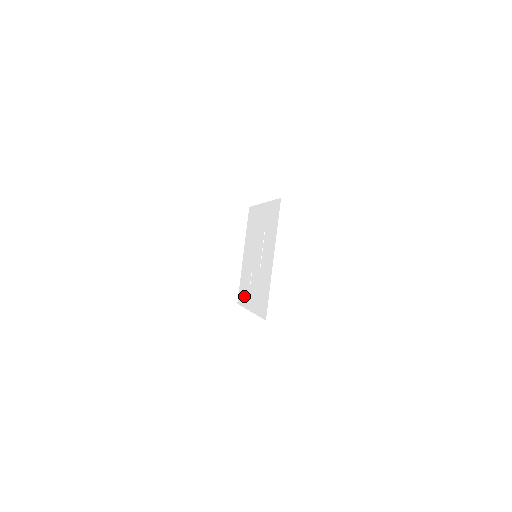
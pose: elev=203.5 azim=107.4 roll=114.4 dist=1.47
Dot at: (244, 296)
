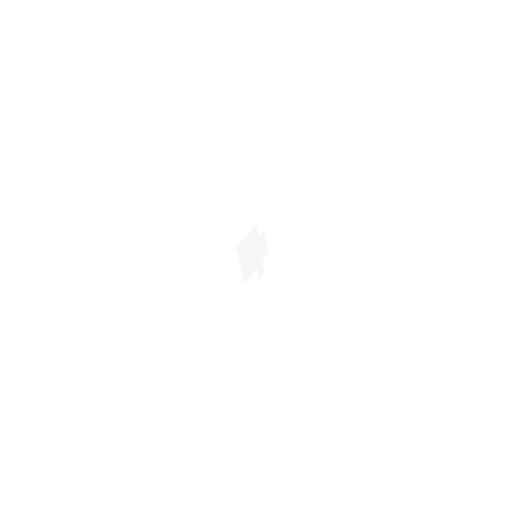
Dot at: occluded
